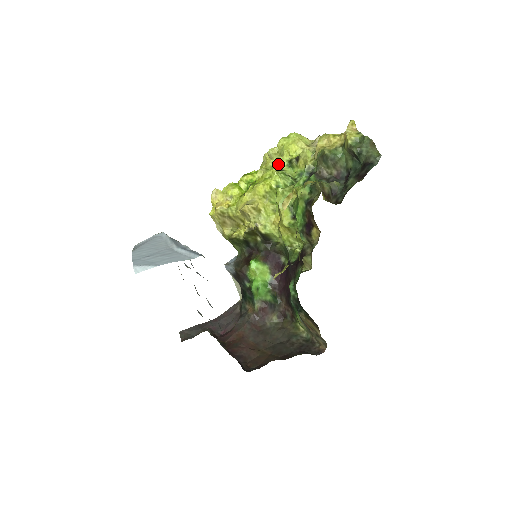
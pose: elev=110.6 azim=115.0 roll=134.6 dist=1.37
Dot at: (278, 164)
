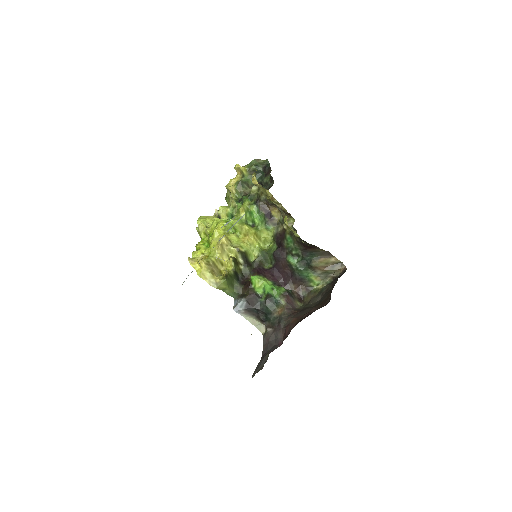
Dot at: occluded
